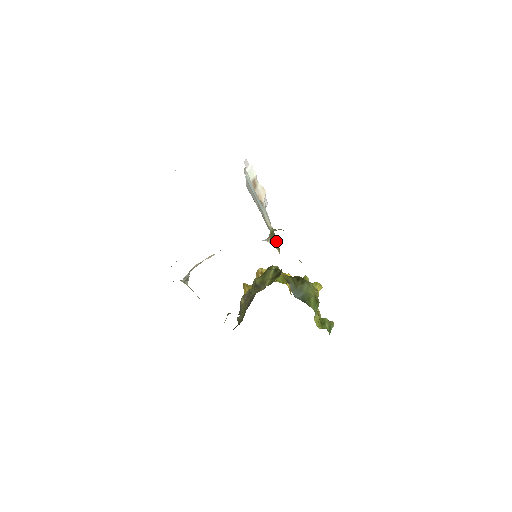
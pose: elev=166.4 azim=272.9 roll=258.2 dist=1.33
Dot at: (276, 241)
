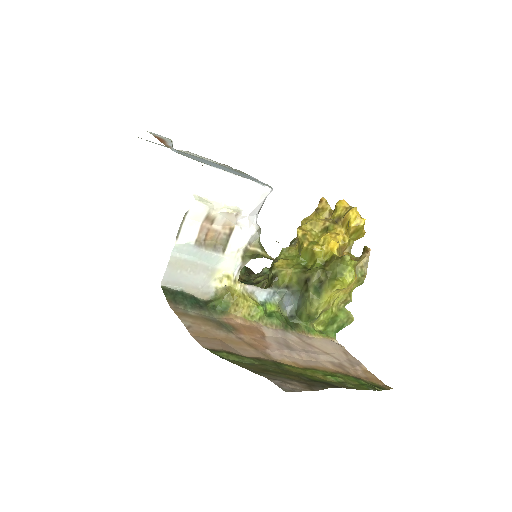
Dot at: (265, 257)
